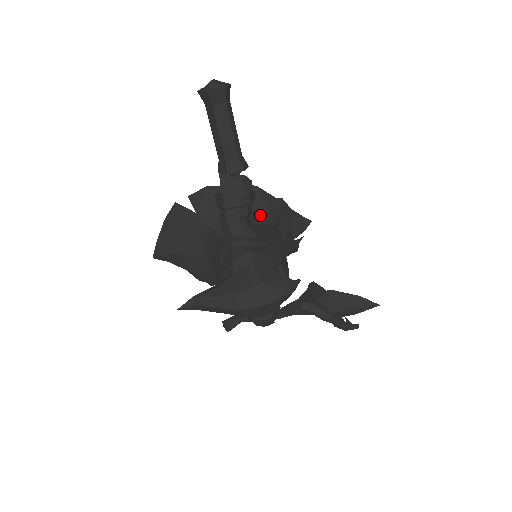
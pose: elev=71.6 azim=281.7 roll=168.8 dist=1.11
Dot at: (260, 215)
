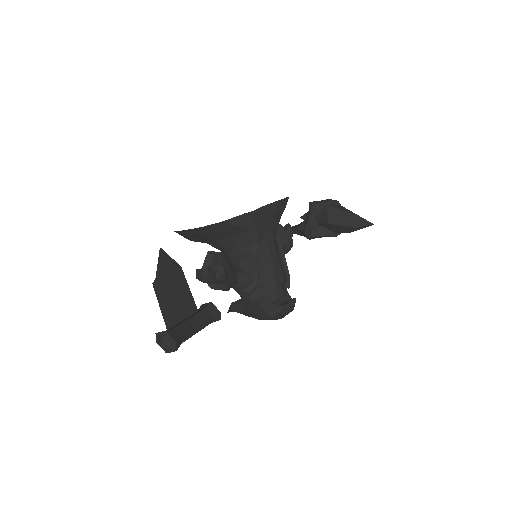
Dot at: (242, 238)
